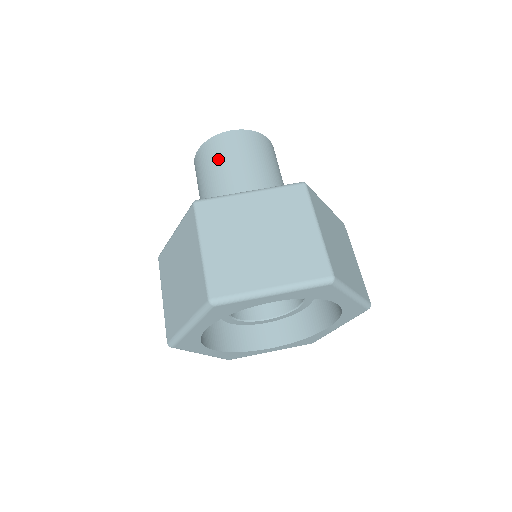
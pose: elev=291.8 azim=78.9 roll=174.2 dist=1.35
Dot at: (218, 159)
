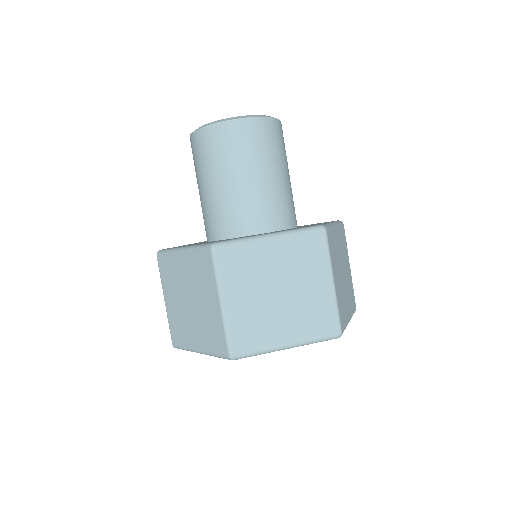
Dot at: (225, 157)
